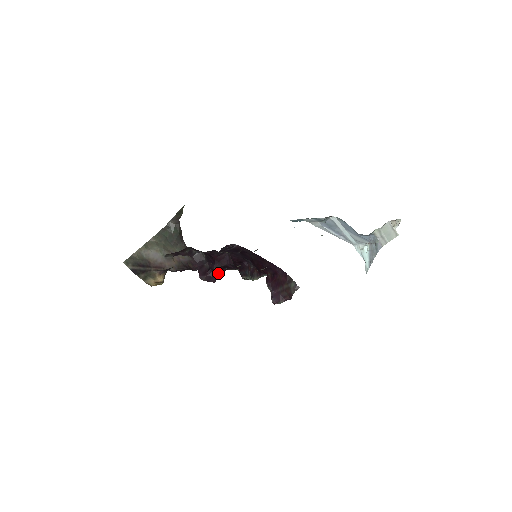
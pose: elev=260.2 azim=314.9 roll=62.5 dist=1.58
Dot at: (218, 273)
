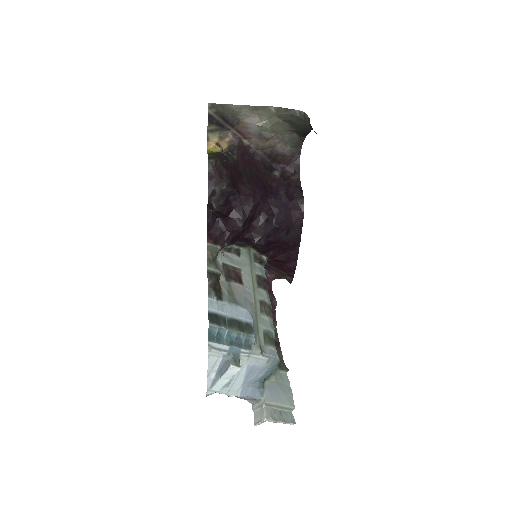
Dot at: (213, 226)
